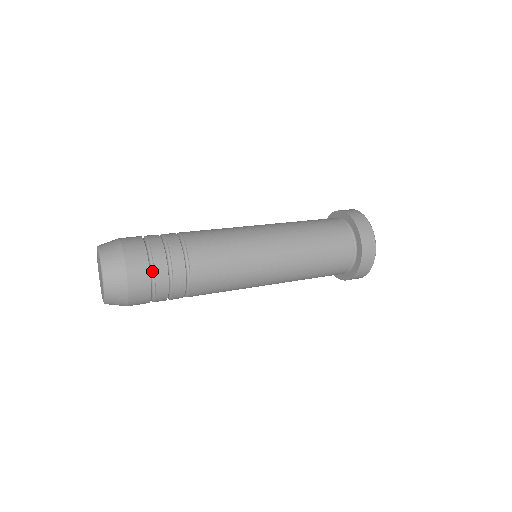
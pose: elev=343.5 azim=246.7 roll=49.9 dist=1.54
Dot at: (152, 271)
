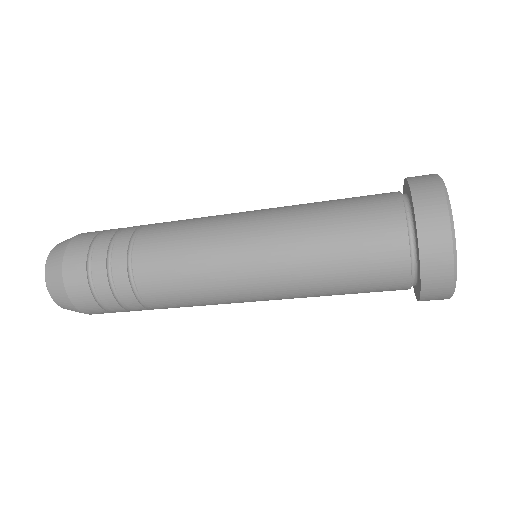
Dot at: (92, 252)
